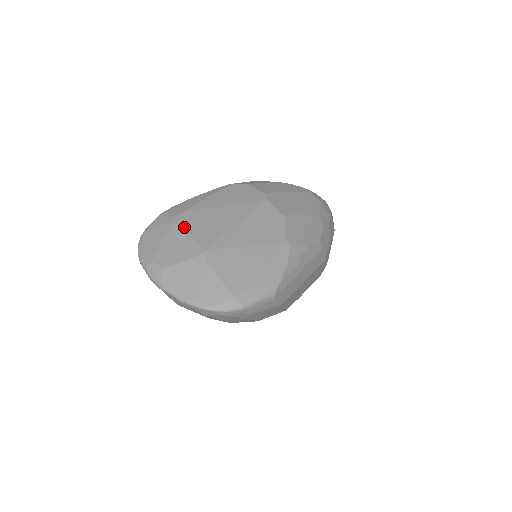
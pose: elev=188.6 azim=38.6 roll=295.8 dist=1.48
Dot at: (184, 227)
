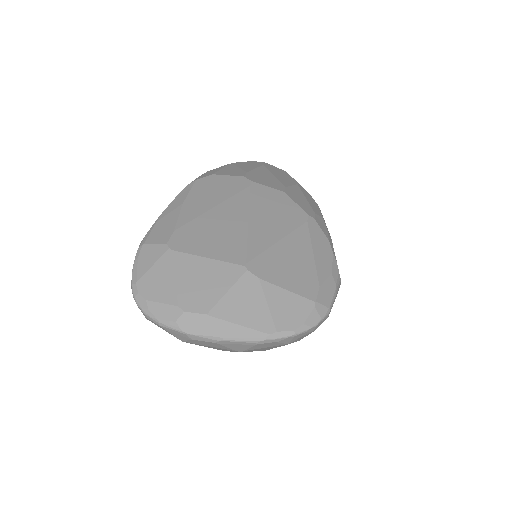
Dot at: (192, 251)
